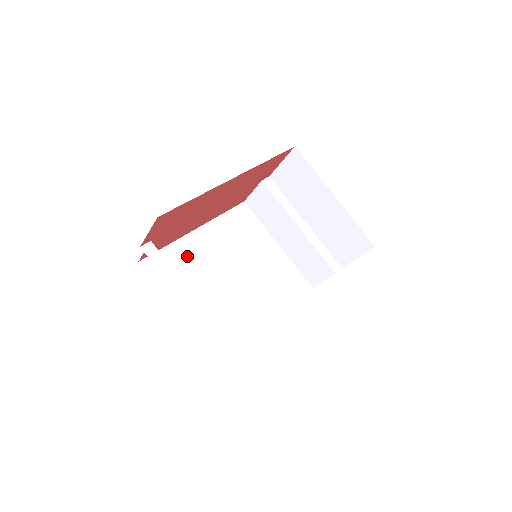
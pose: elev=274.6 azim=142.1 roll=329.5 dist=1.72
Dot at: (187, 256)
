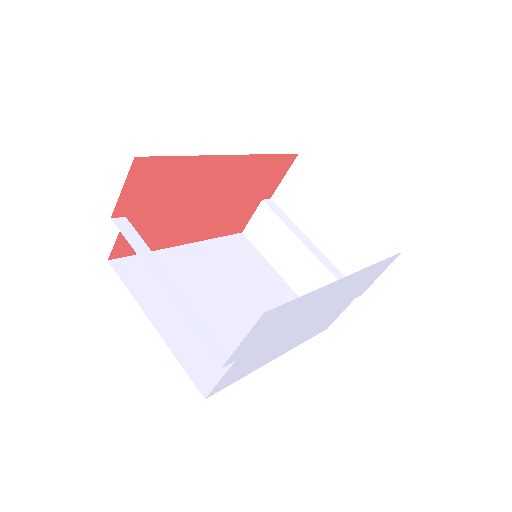
Dot at: (170, 267)
